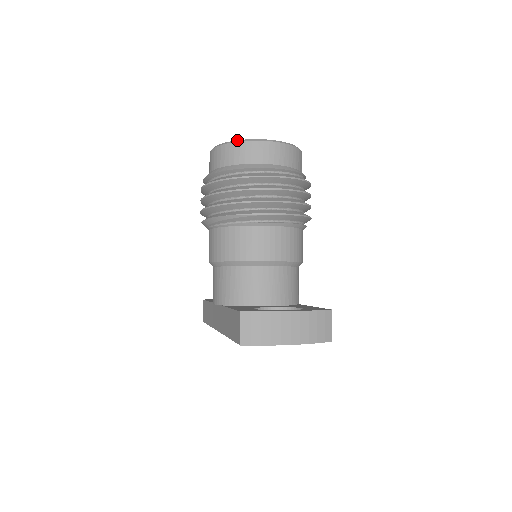
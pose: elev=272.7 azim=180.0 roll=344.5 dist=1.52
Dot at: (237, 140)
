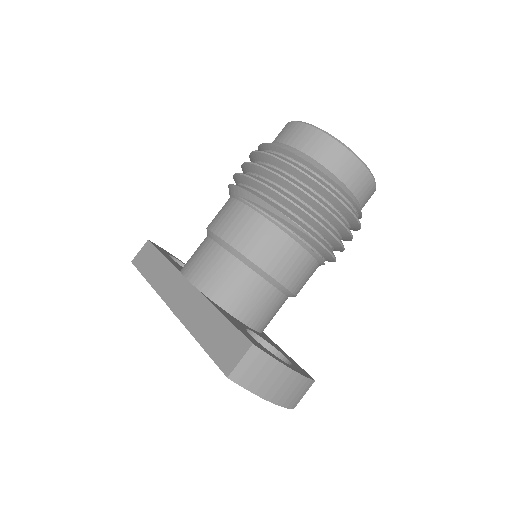
Dot at: occluded
